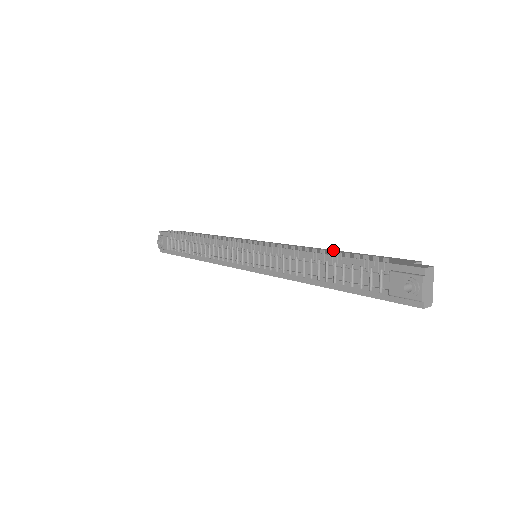
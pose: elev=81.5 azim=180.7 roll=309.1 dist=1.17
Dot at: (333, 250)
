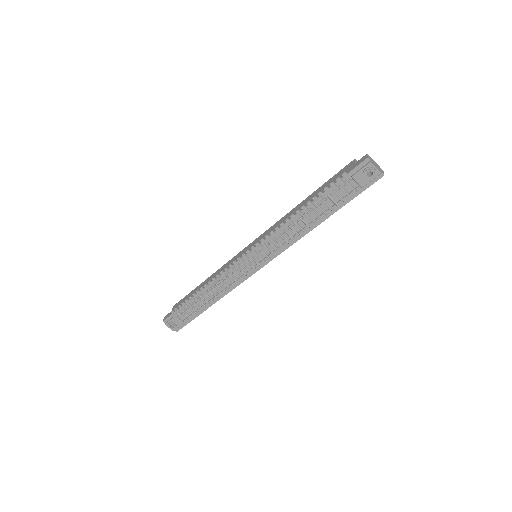
Dot at: (301, 203)
